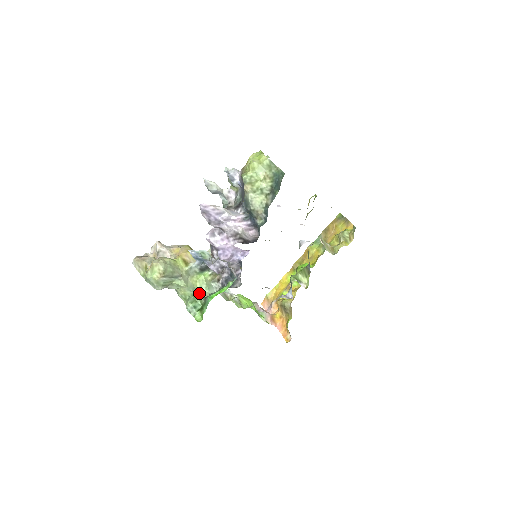
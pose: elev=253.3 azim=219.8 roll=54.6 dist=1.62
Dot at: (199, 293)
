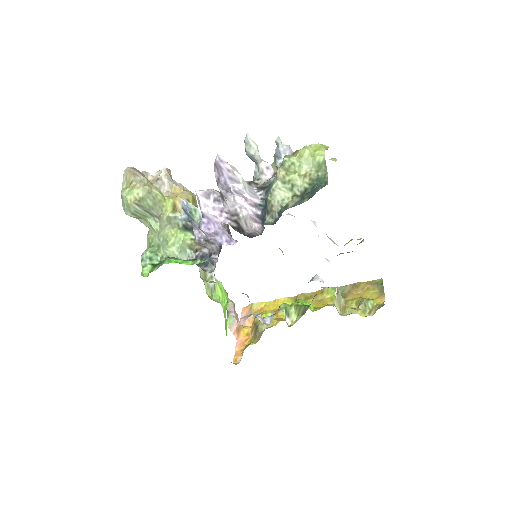
Dot at: (167, 248)
